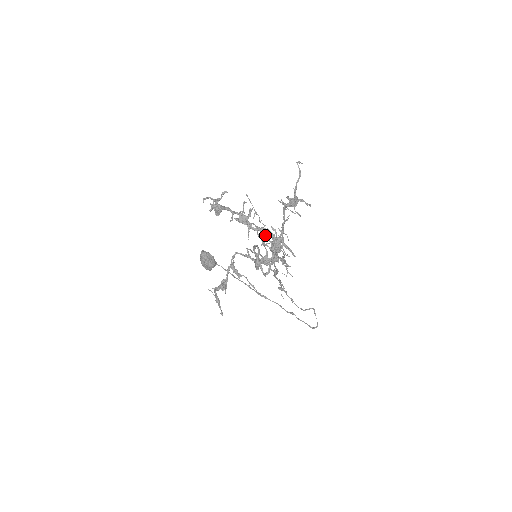
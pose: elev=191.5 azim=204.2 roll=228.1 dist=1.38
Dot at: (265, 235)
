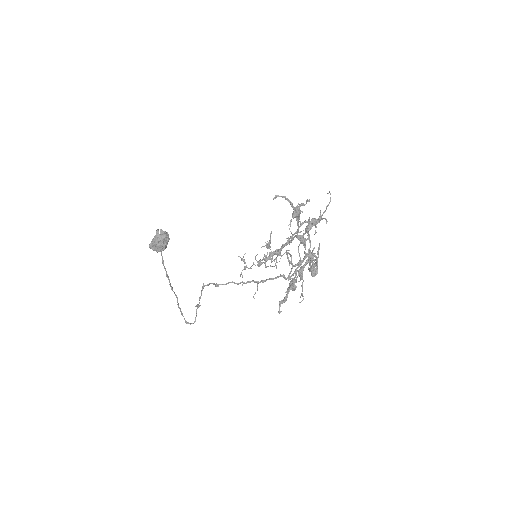
Dot at: occluded
